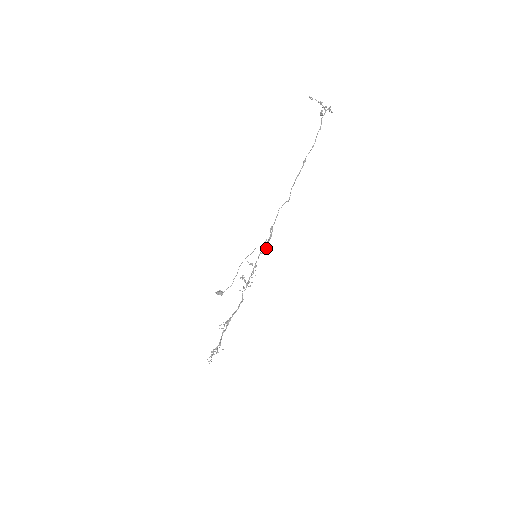
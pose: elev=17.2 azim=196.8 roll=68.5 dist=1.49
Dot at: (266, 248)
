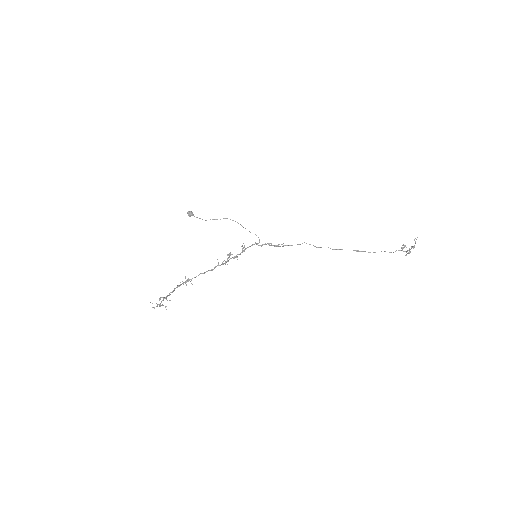
Dot at: occluded
